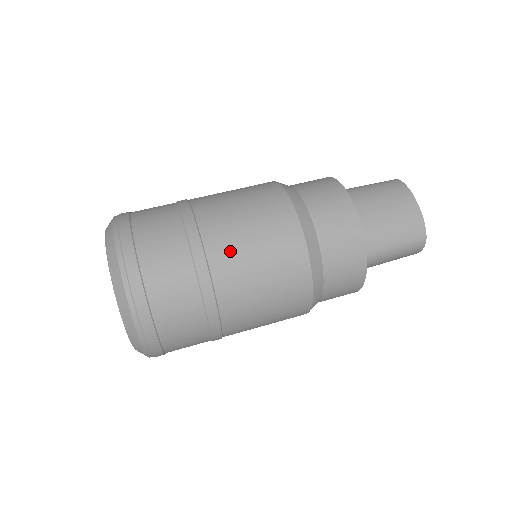
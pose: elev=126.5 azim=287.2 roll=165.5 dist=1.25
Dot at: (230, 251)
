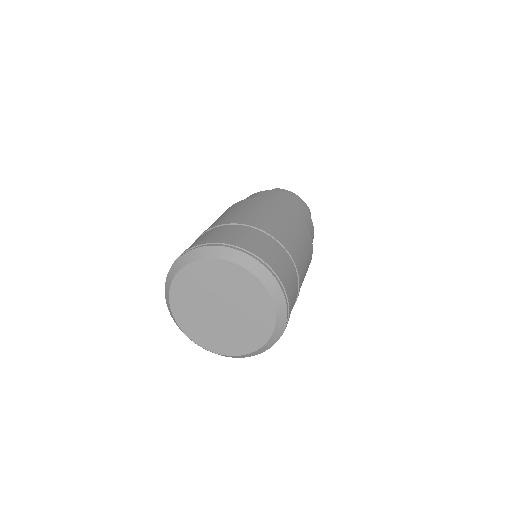
Dot at: (287, 234)
